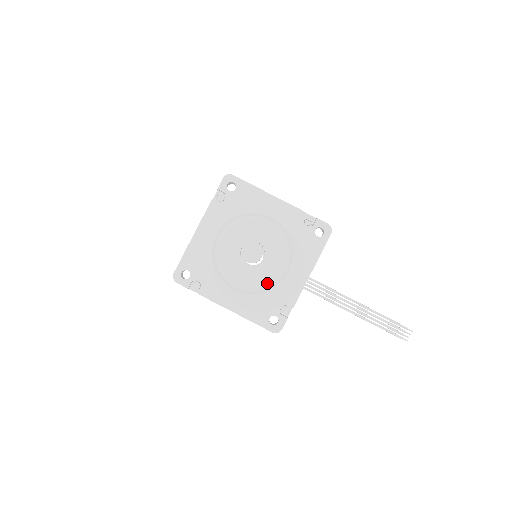
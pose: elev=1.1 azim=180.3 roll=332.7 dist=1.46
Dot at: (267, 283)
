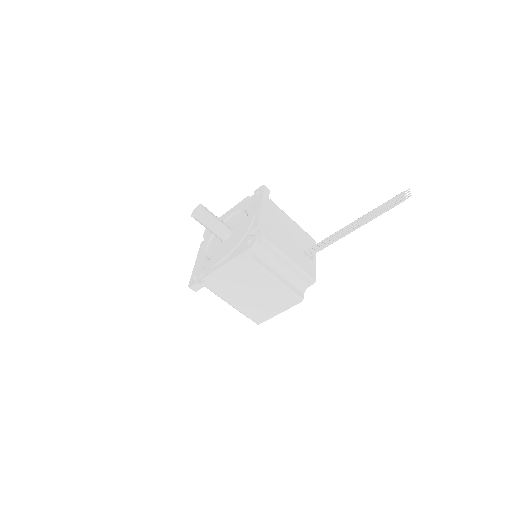
Dot at: occluded
